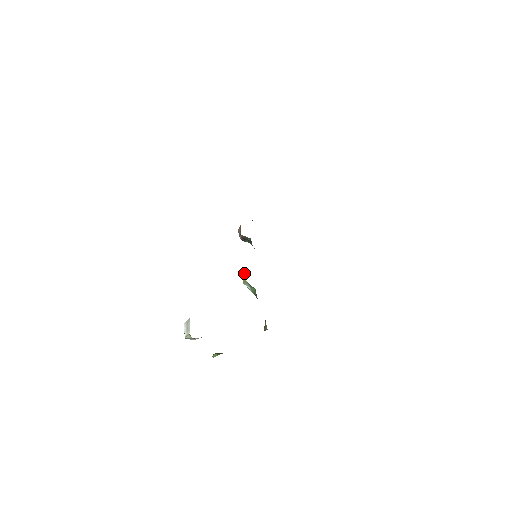
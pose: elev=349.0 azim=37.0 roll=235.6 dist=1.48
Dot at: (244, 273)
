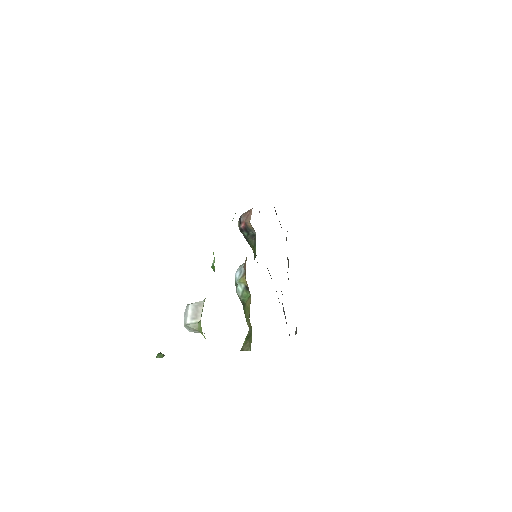
Dot at: (244, 270)
